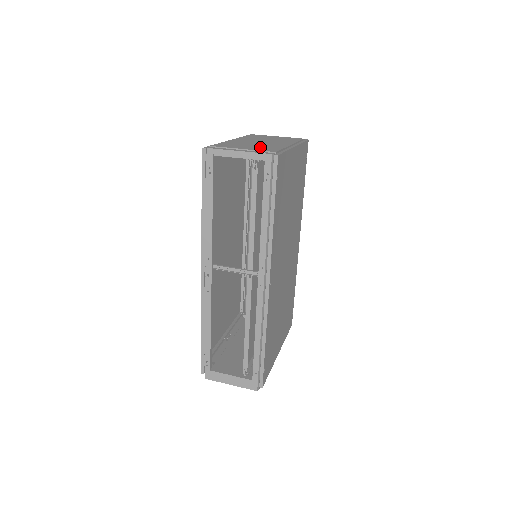
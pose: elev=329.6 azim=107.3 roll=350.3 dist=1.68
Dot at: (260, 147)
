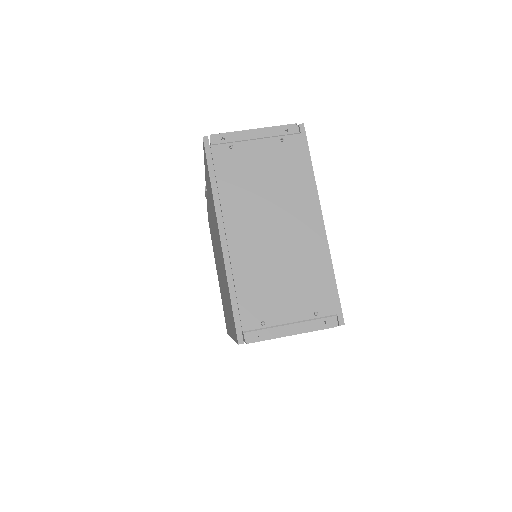
Dot at: (301, 289)
